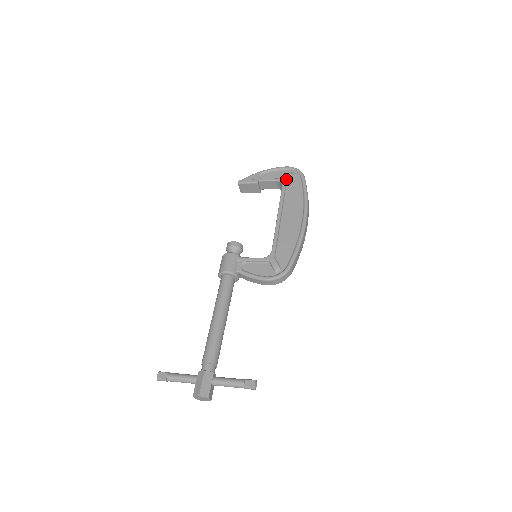
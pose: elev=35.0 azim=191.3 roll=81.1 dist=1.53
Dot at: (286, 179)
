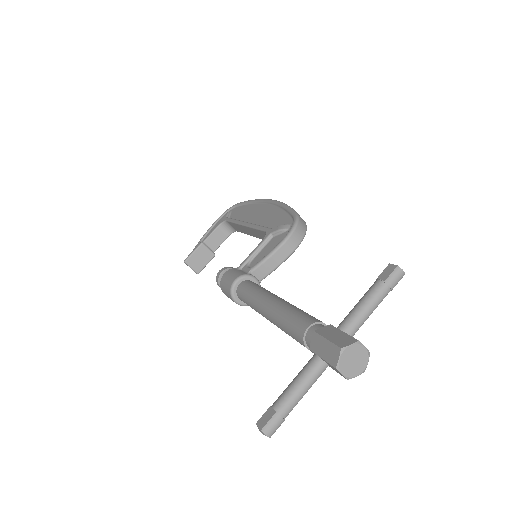
Dot at: (225, 217)
